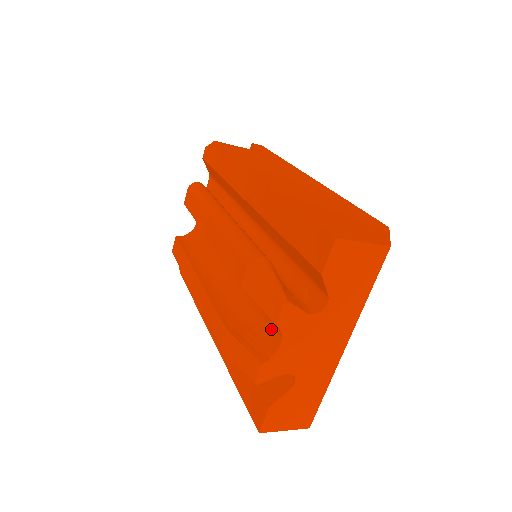
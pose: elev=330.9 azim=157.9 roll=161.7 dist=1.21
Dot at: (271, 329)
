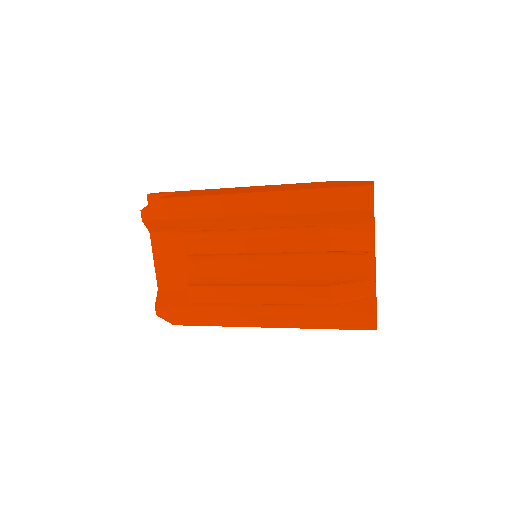
Dot at: (359, 262)
